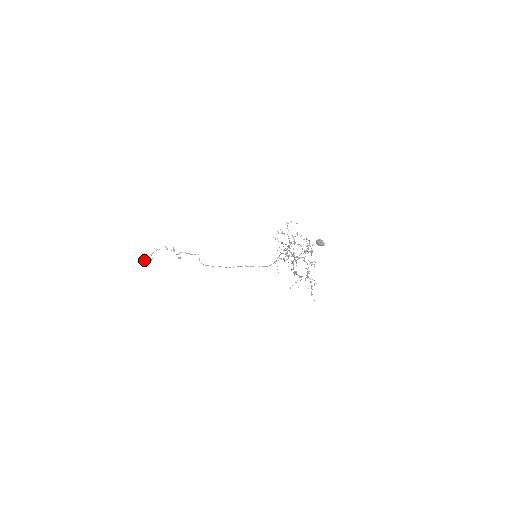
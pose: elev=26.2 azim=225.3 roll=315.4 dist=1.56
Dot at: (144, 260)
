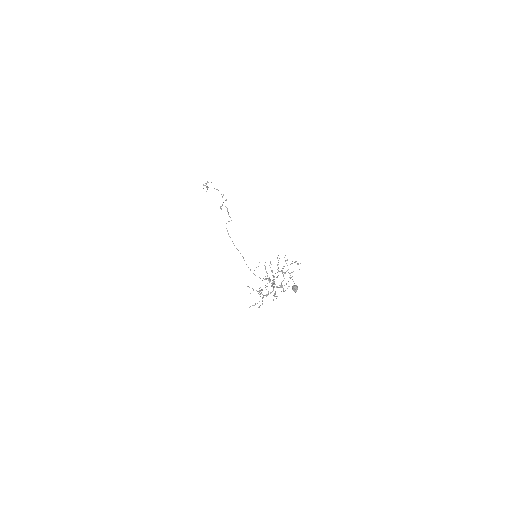
Dot at: (204, 185)
